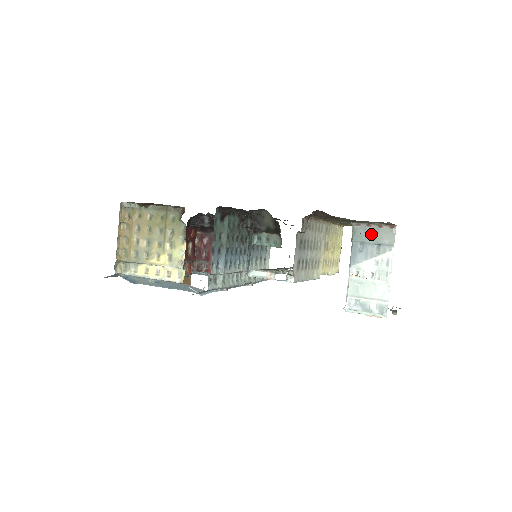
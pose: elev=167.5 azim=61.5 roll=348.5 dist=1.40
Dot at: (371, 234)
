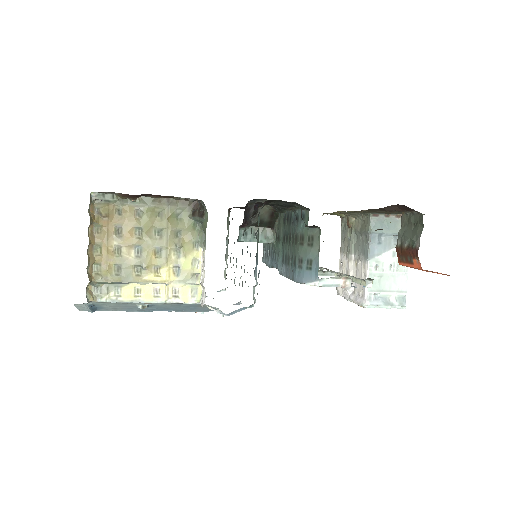
Dot at: (389, 225)
